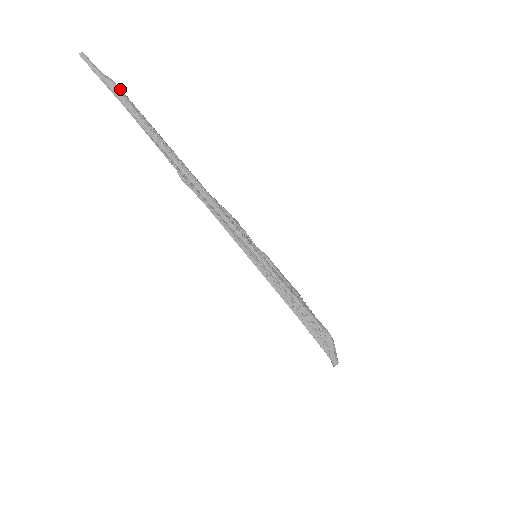
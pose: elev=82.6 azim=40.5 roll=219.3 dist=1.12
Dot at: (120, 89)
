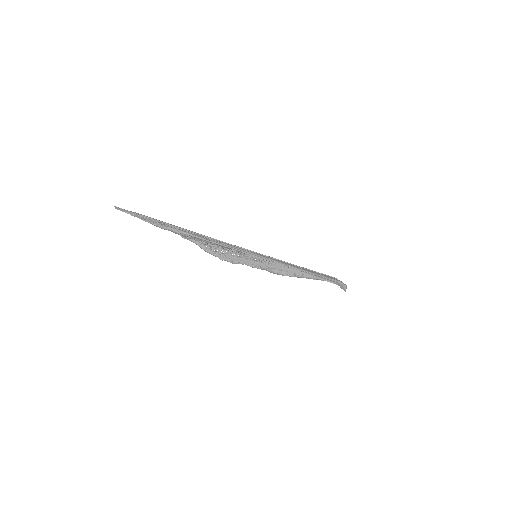
Dot at: occluded
